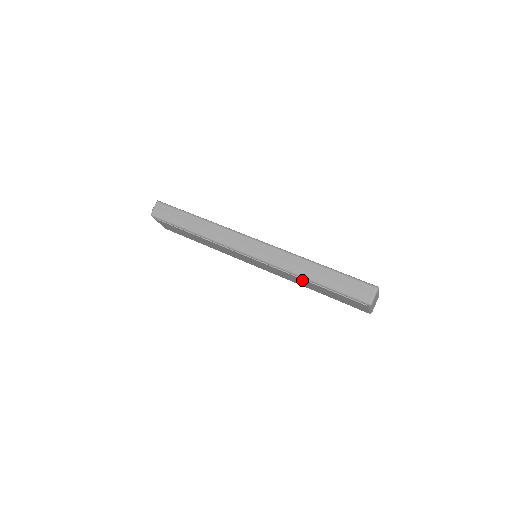
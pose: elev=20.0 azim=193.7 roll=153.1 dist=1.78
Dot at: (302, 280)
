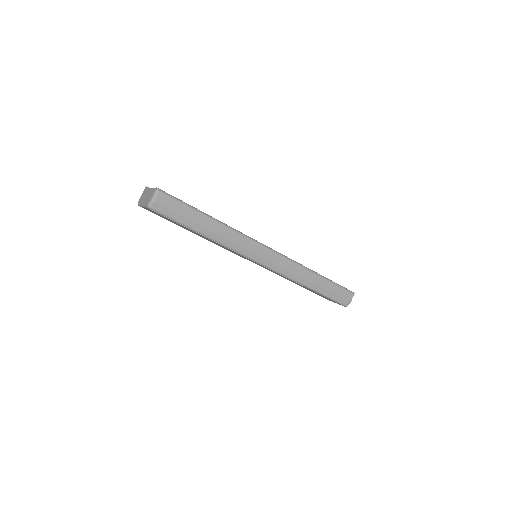
Dot at: (297, 283)
